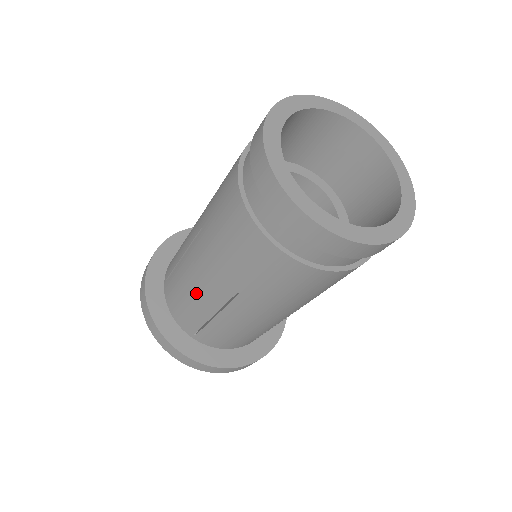
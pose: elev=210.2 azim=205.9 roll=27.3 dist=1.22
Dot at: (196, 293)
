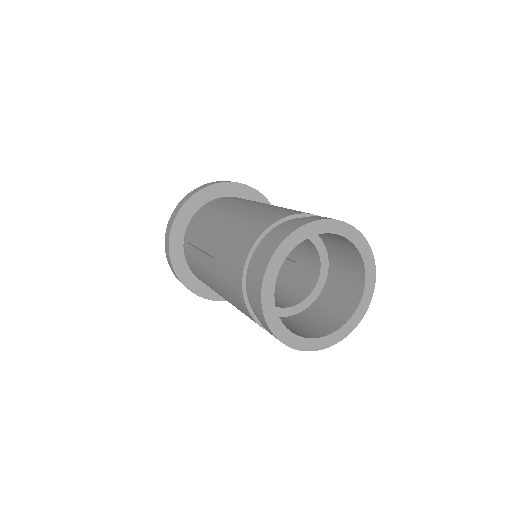
Dot at: (207, 281)
